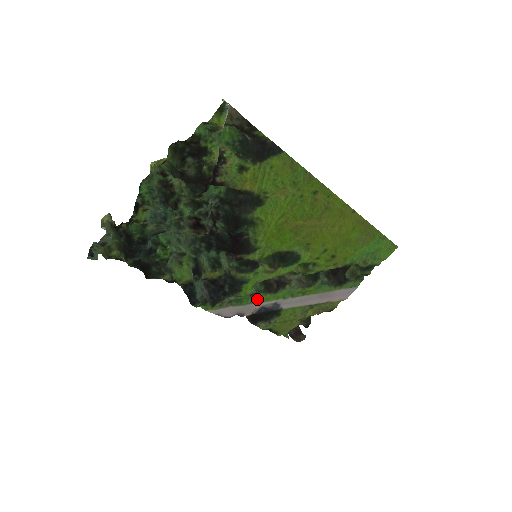
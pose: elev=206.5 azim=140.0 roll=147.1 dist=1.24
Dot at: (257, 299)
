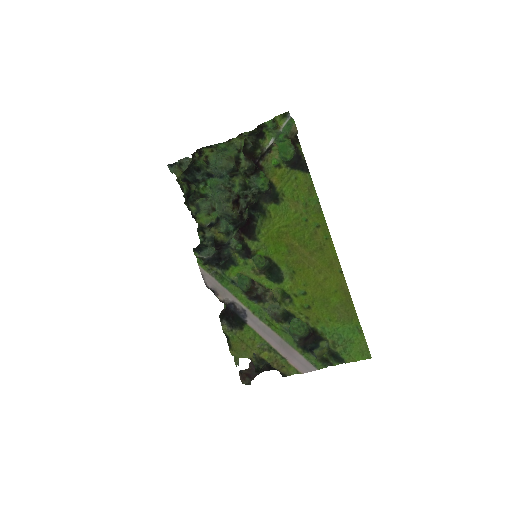
Dot at: (234, 291)
